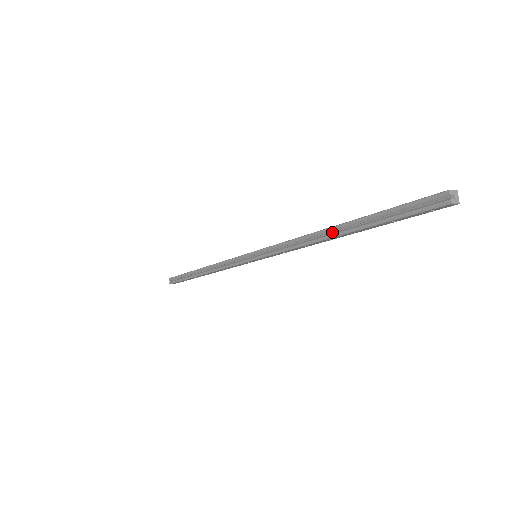
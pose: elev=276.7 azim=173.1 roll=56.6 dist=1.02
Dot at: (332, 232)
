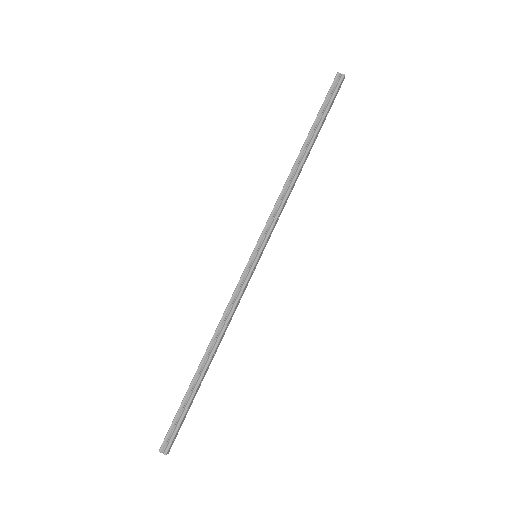
Dot at: (301, 159)
